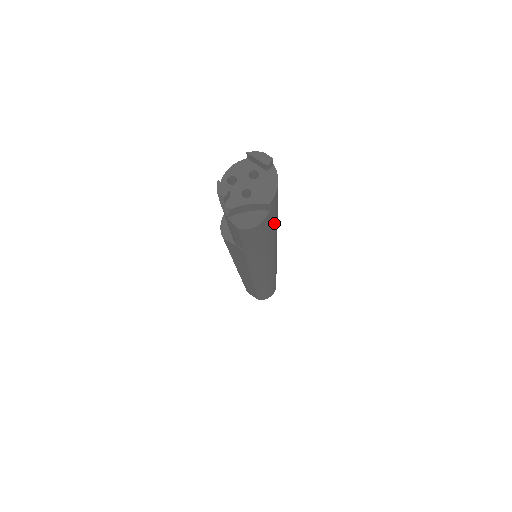
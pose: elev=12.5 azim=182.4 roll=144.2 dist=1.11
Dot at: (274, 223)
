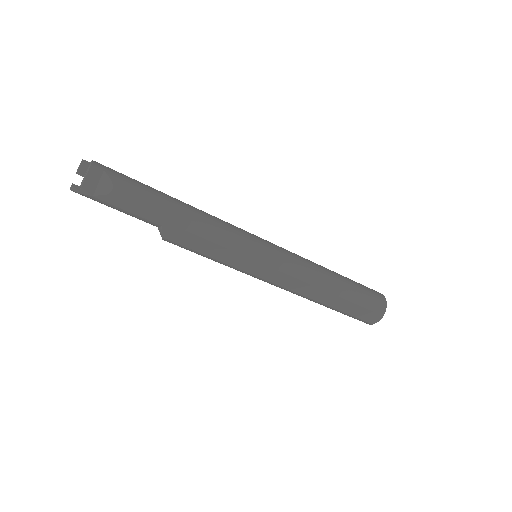
Dot at: (145, 187)
